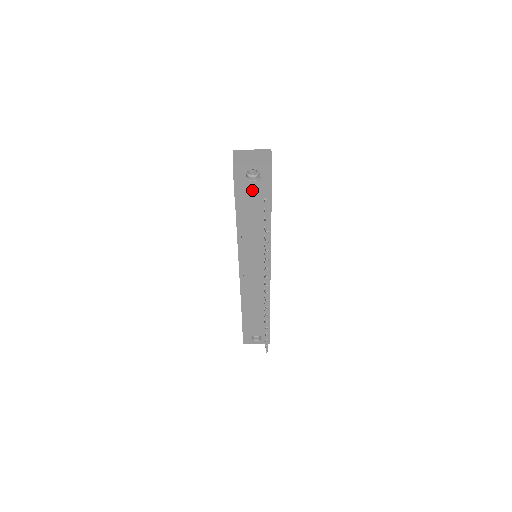
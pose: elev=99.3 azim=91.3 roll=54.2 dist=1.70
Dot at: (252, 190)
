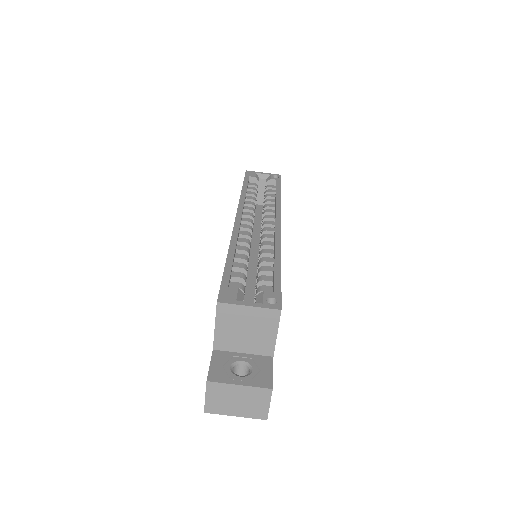
Dot at: occluded
